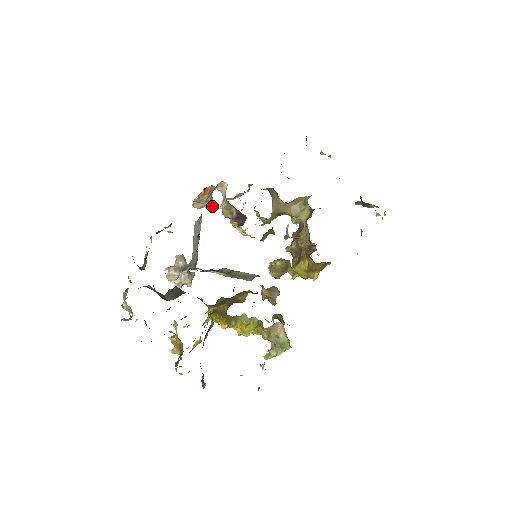
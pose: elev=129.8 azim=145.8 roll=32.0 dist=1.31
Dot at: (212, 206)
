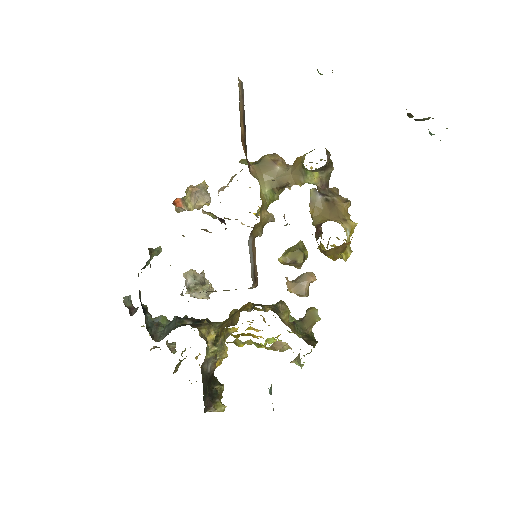
Dot at: (209, 202)
